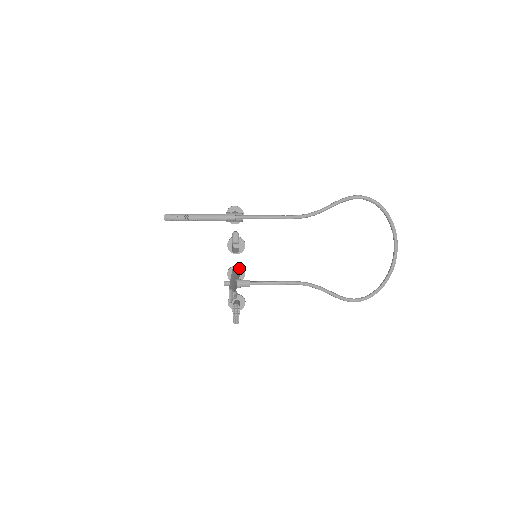
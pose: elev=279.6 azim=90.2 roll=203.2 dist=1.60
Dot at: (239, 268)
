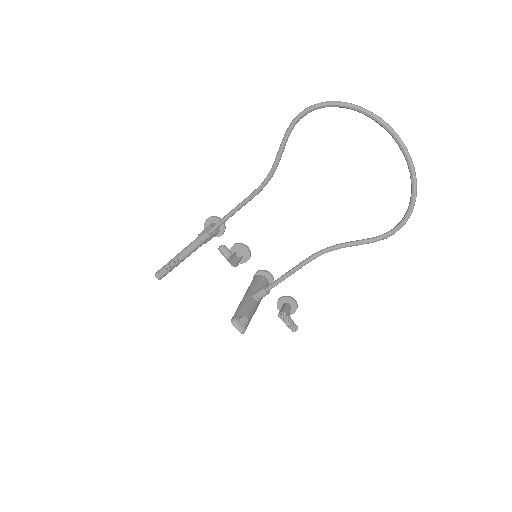
Dot at: (261, 273)
